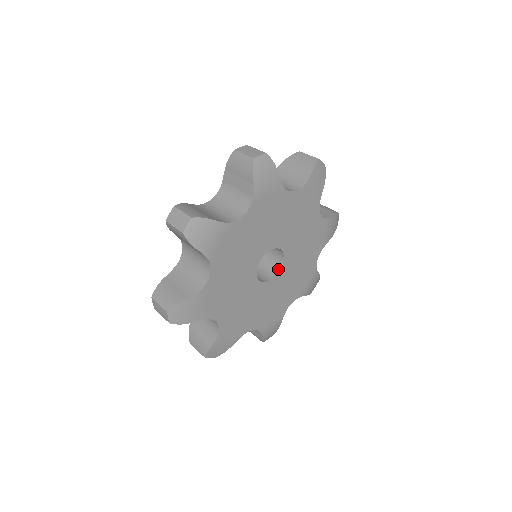
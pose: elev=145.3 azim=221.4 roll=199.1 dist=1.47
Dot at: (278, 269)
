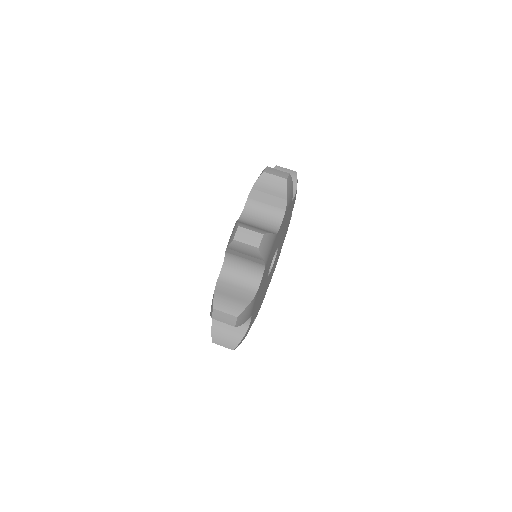
Dot at: (271, 264)
